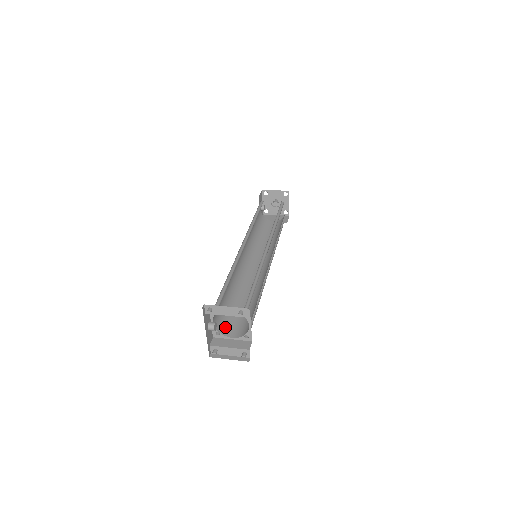
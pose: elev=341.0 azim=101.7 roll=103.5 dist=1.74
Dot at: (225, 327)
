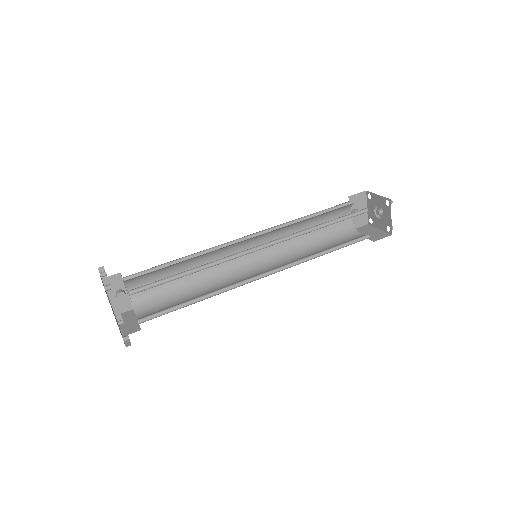
Dot at: (145, 305)
